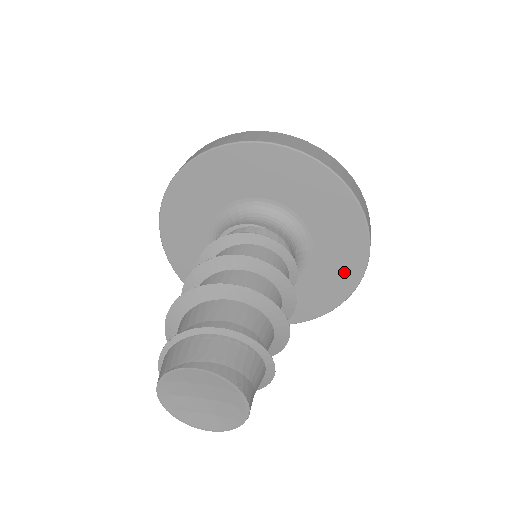
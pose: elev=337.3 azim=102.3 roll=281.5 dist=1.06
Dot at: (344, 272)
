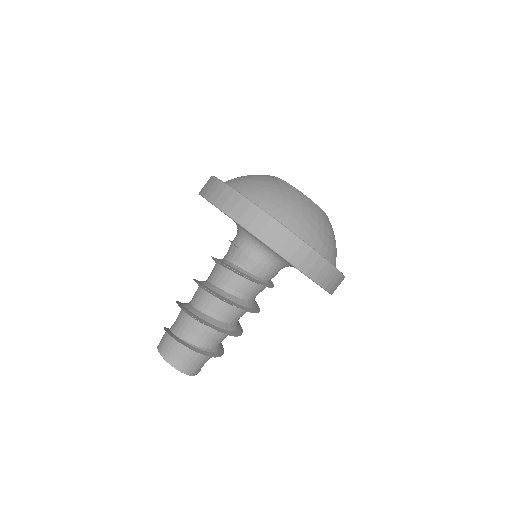
Dot at: occluded
